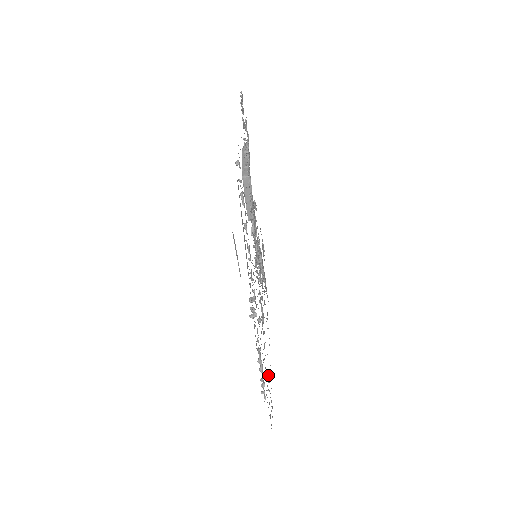
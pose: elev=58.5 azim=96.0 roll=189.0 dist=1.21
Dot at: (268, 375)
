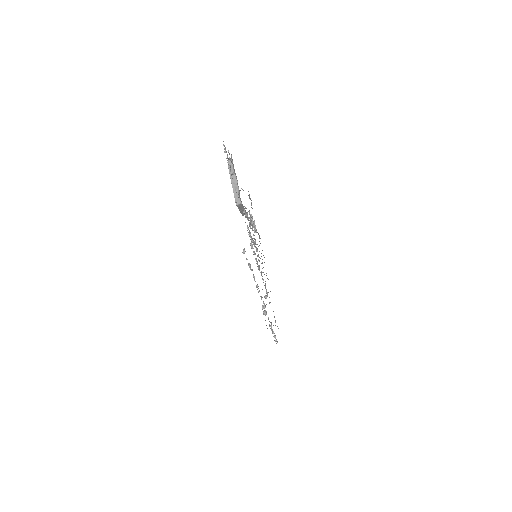
Dot at: occluded
